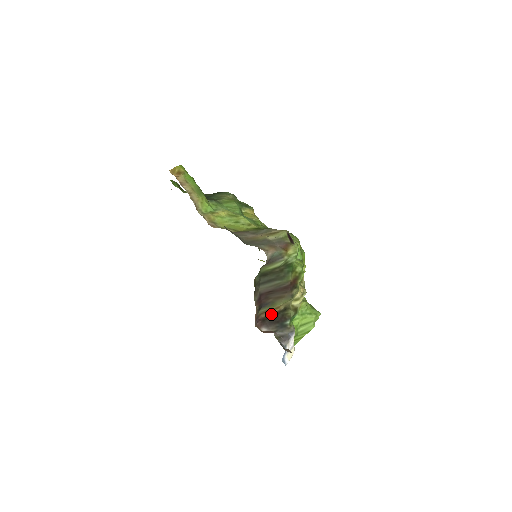
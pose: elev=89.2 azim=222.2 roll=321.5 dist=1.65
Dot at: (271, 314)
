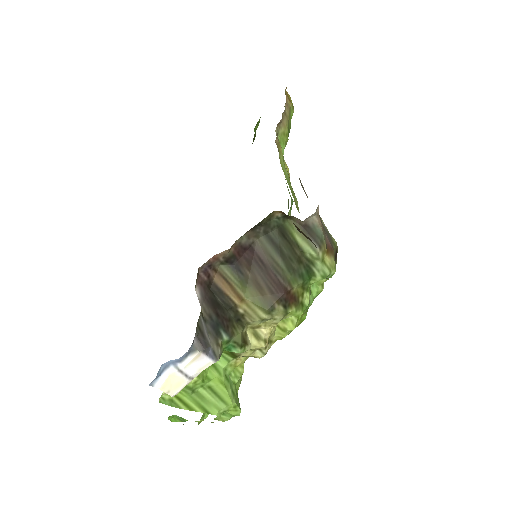
Dot at: (225, 293)
